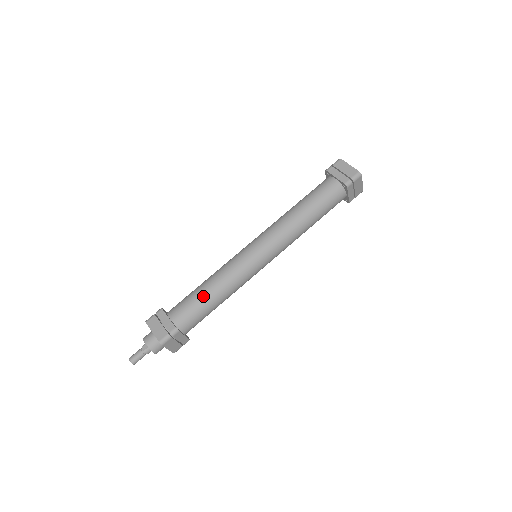
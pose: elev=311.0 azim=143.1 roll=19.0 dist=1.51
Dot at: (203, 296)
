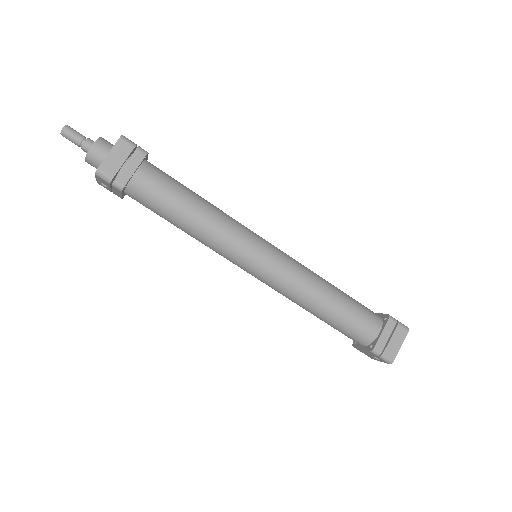
Dot at: occluded
